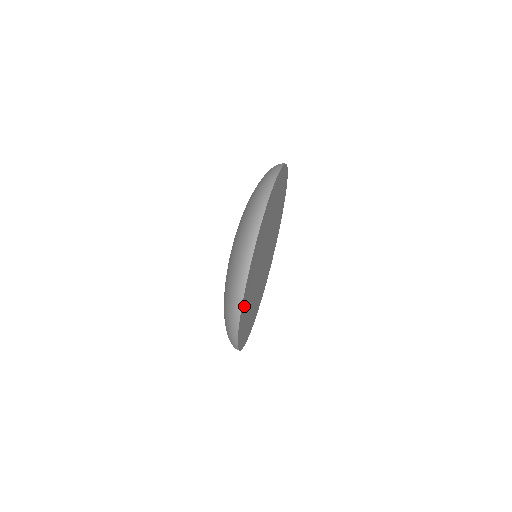
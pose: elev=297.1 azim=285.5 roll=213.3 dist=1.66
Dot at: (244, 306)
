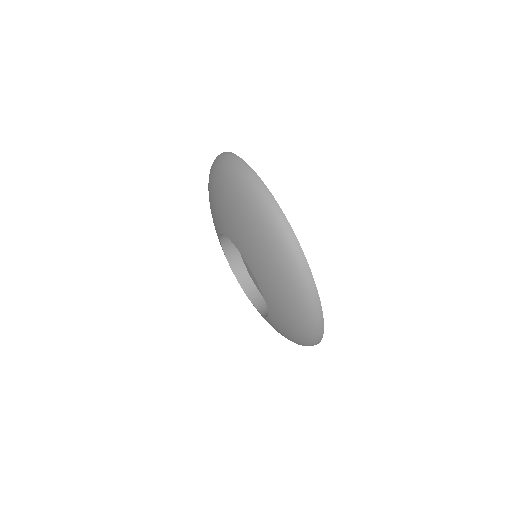
Dot at: occluded
